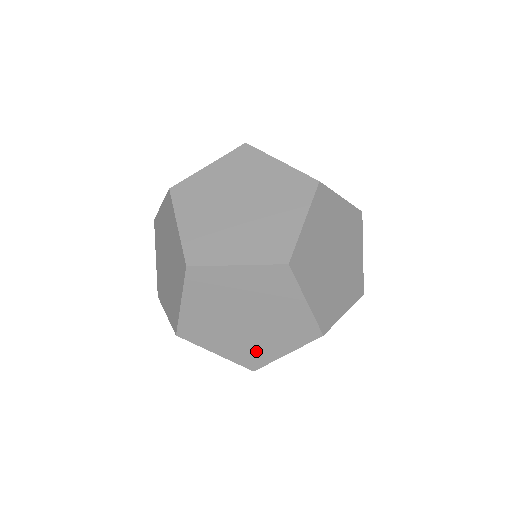
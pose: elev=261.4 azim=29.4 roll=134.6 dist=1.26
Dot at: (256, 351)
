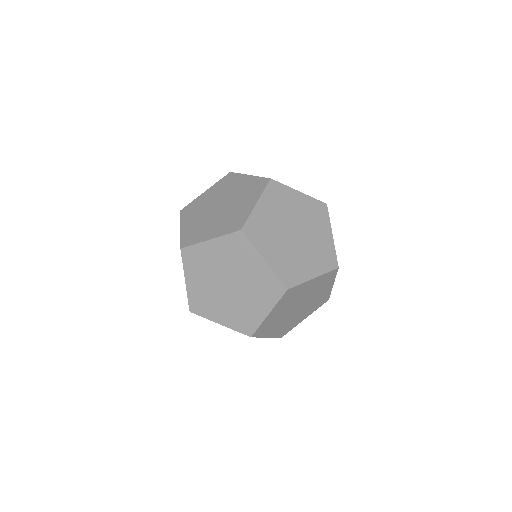
Dot at: (199, 232)
